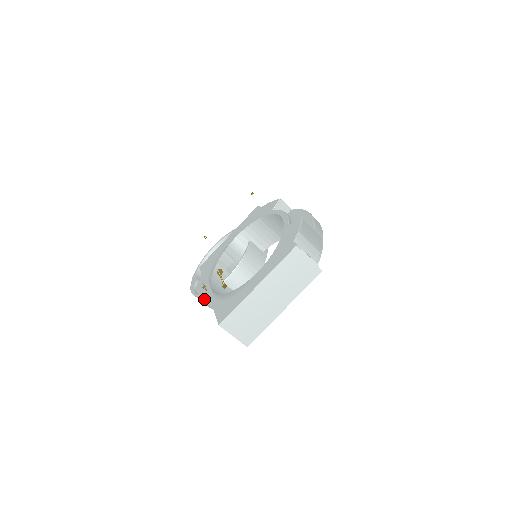
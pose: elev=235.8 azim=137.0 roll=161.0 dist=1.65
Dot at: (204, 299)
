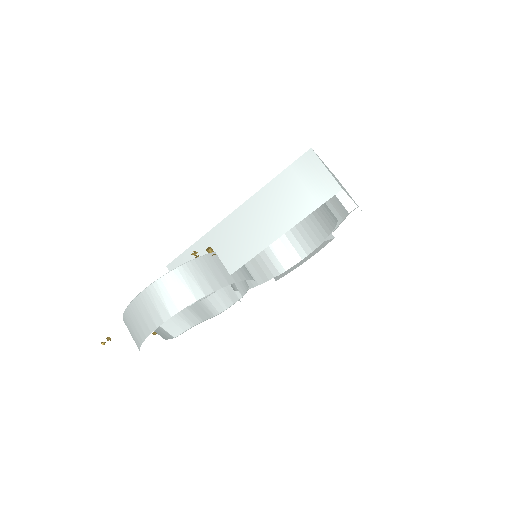
Dot at: (190, 271)
